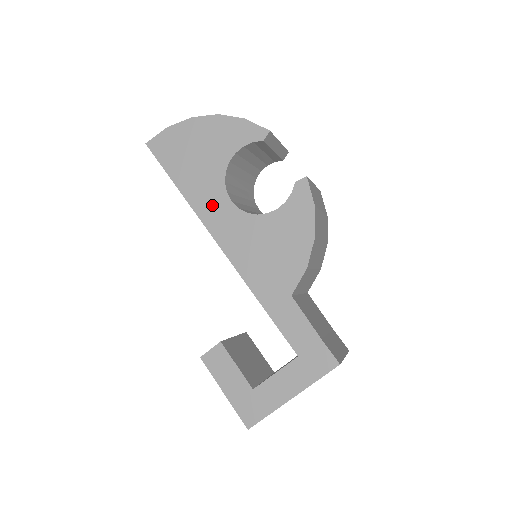
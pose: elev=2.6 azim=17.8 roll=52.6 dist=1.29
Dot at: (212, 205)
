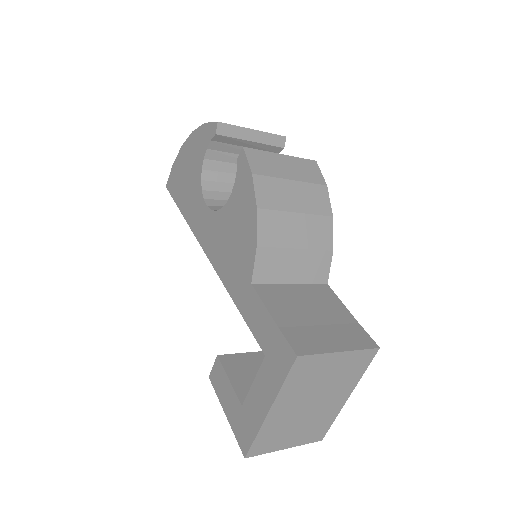
Dot at: (198, 217)
